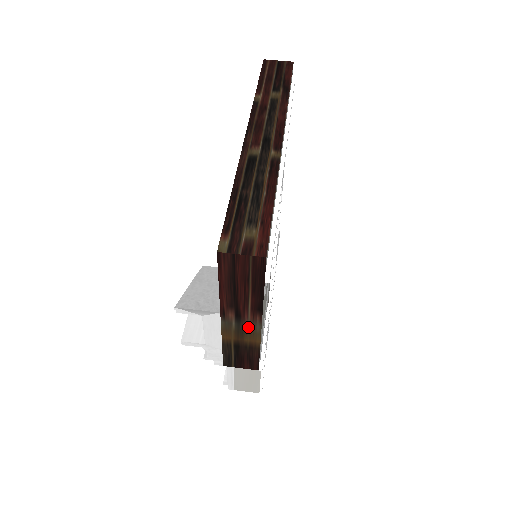
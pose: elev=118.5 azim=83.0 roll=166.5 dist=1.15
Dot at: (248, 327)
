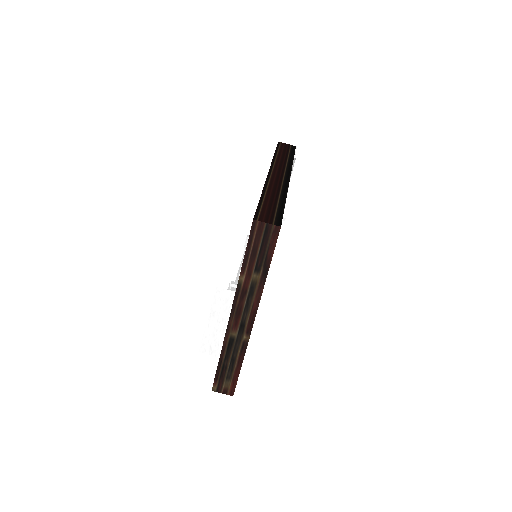
Dot at: occluded
